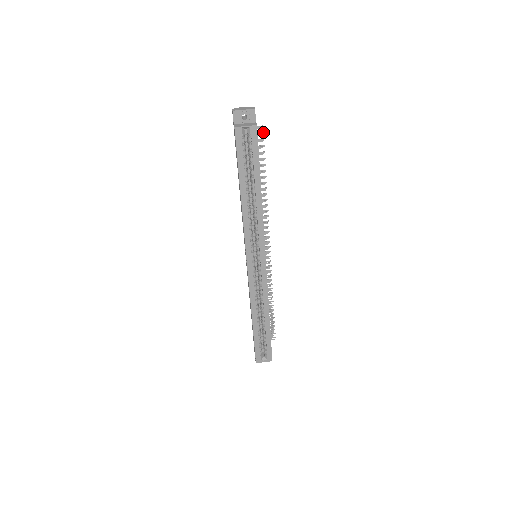
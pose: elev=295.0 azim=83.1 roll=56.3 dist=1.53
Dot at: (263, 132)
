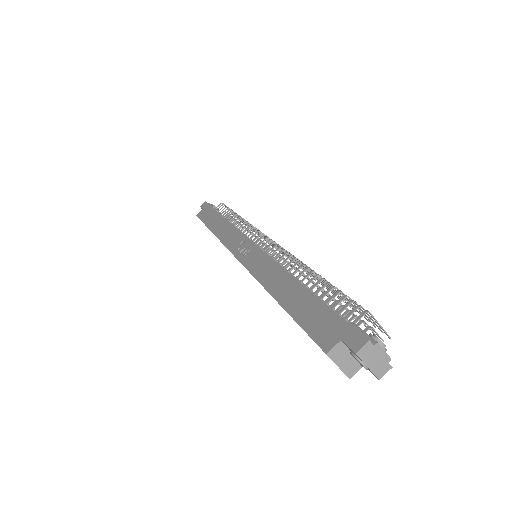
Dot at: occluded
